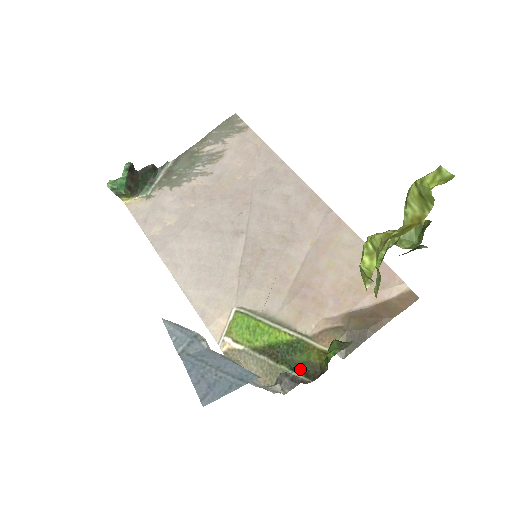
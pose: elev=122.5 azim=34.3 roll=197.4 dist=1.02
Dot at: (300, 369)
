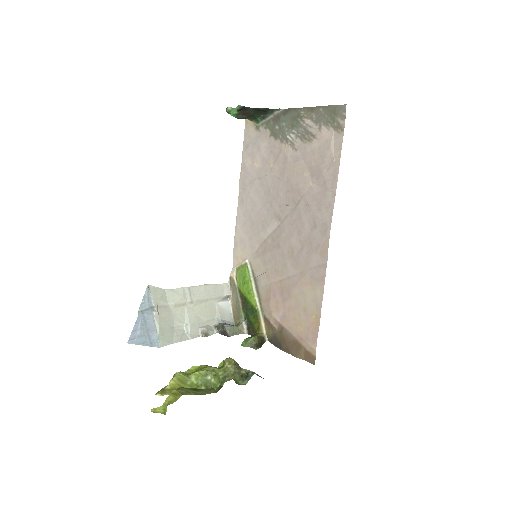
Dot at: (248, 323)
